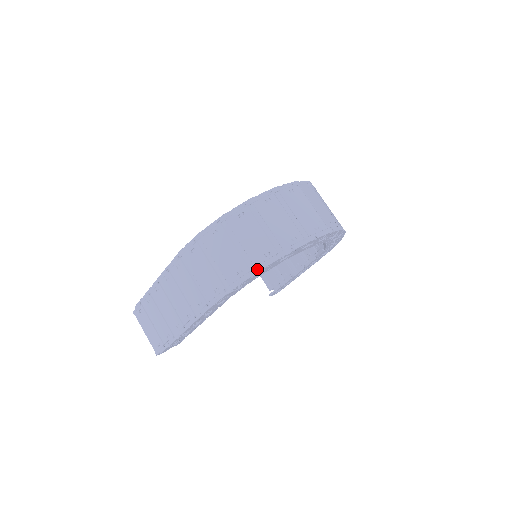
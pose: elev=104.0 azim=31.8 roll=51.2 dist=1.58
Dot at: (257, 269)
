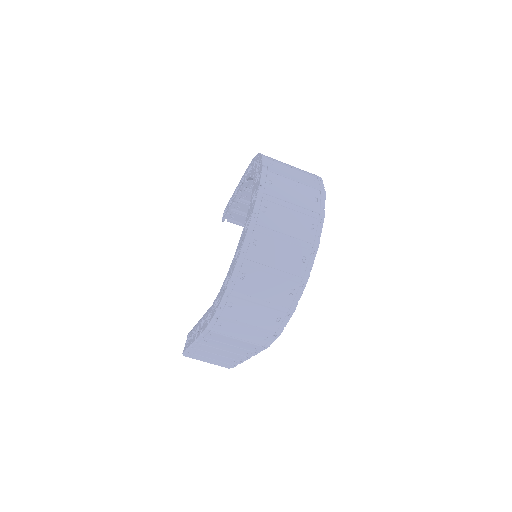
Dot at: (293, 310)
